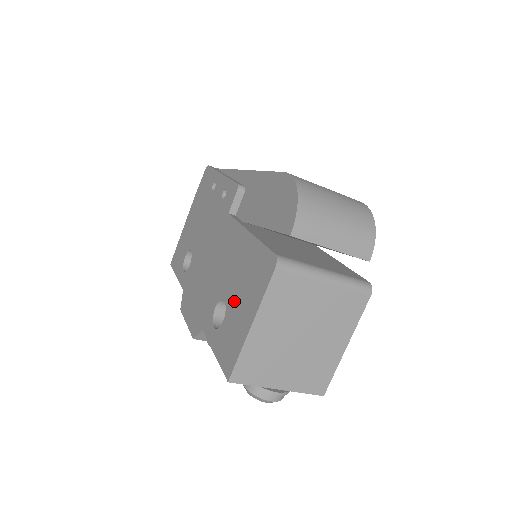
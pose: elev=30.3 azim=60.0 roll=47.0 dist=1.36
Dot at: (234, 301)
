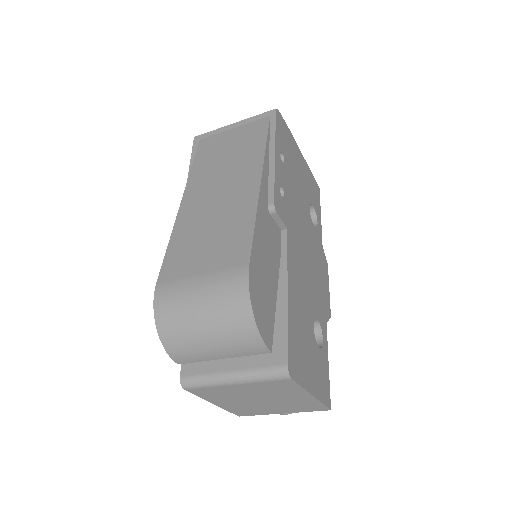
Dot at: occluded
